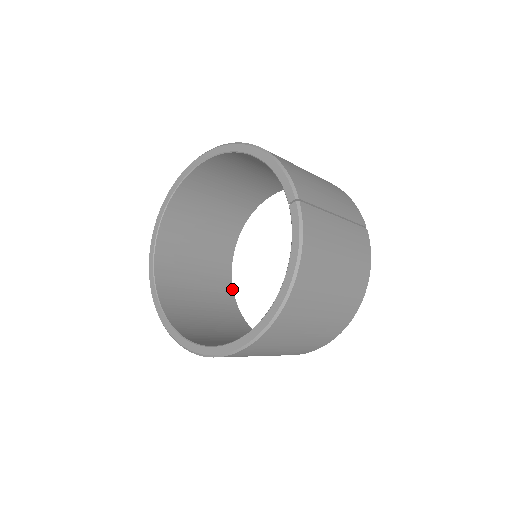
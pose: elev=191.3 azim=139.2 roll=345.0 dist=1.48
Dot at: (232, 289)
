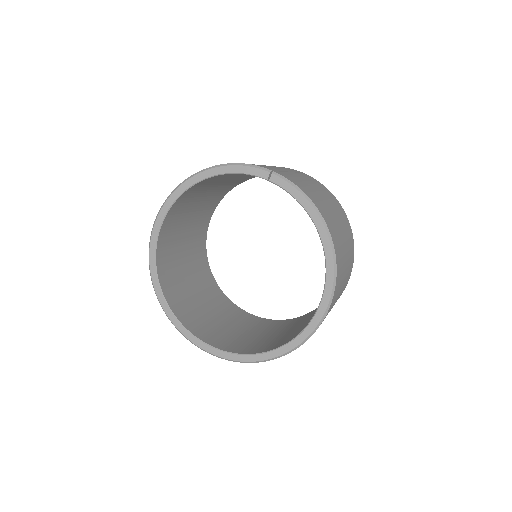
Dot at: (245, 312)
